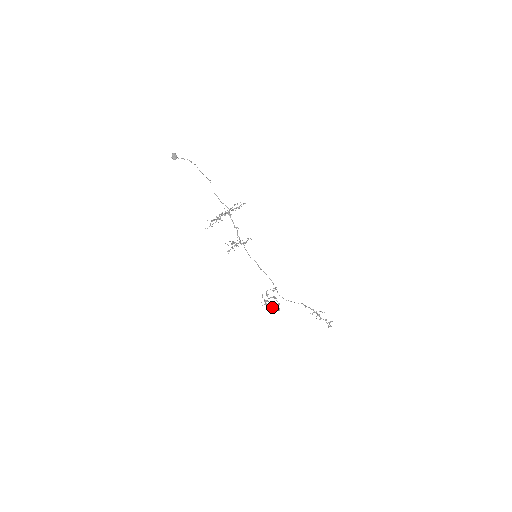
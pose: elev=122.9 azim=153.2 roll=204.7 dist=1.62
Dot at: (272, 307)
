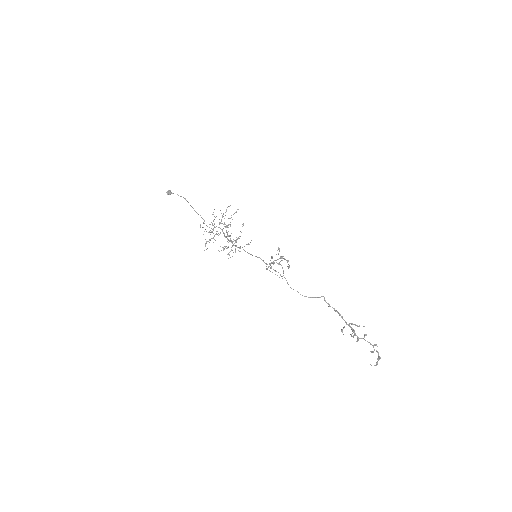
Dot at: occluded
